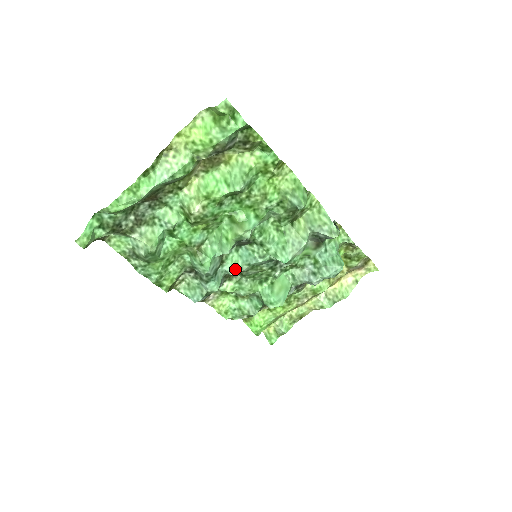
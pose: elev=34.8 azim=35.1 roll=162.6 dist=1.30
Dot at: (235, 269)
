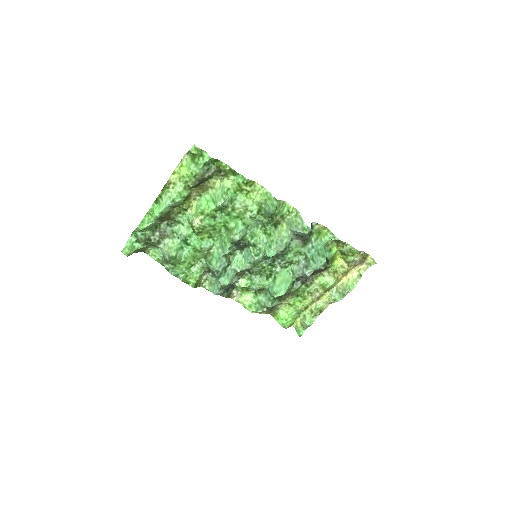
Dot at: (240, 267)
